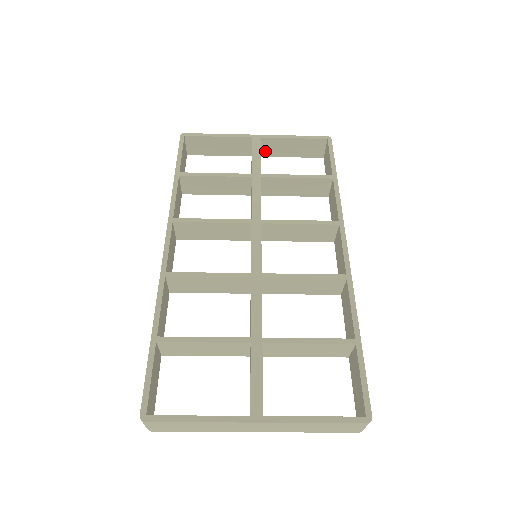
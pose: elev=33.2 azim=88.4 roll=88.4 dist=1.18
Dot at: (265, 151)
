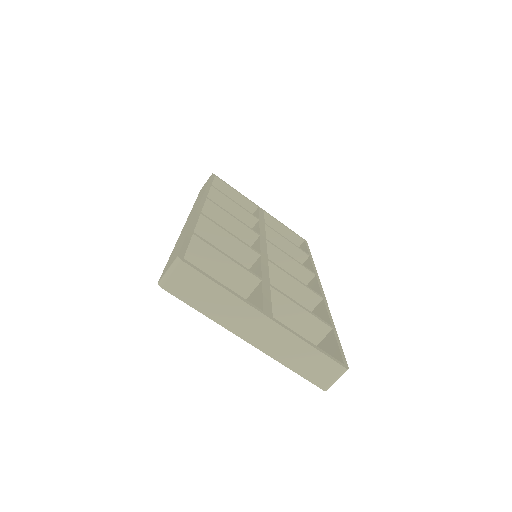
Dot at: occluded
